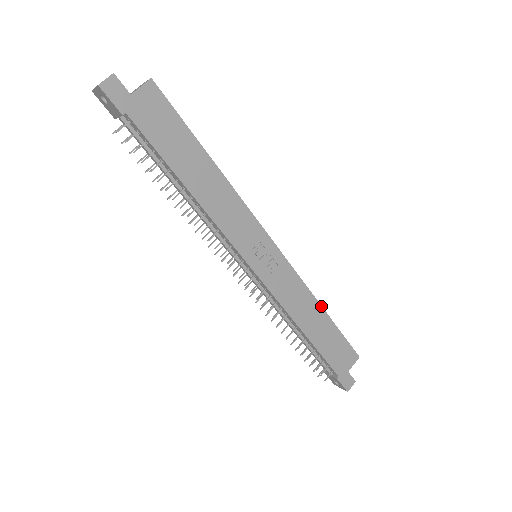
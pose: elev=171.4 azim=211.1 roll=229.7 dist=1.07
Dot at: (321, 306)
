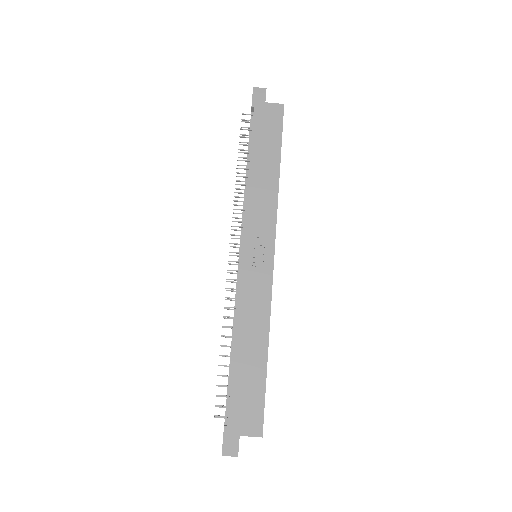
Dot at: (268, 342)
